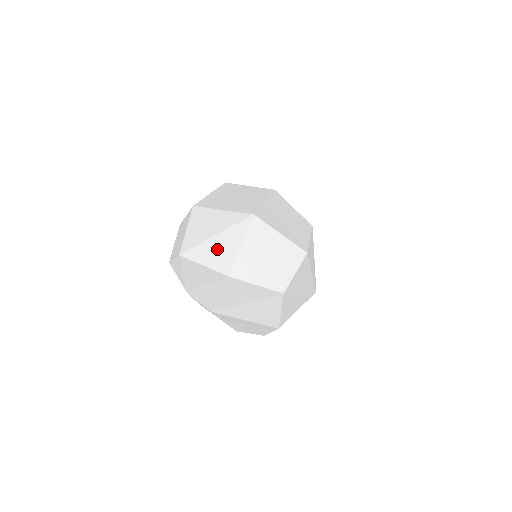
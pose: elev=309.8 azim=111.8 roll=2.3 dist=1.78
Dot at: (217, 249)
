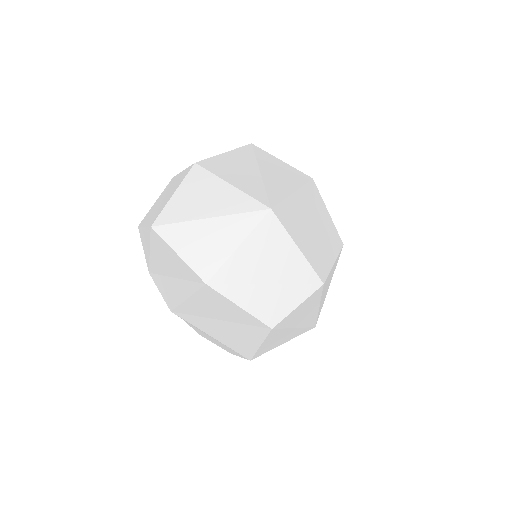
Dot at: (204, 238)
